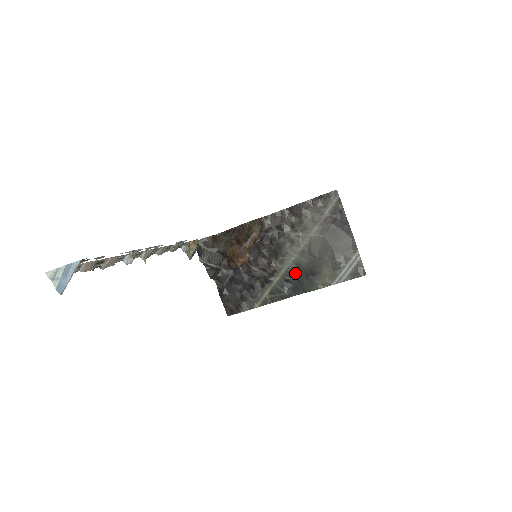
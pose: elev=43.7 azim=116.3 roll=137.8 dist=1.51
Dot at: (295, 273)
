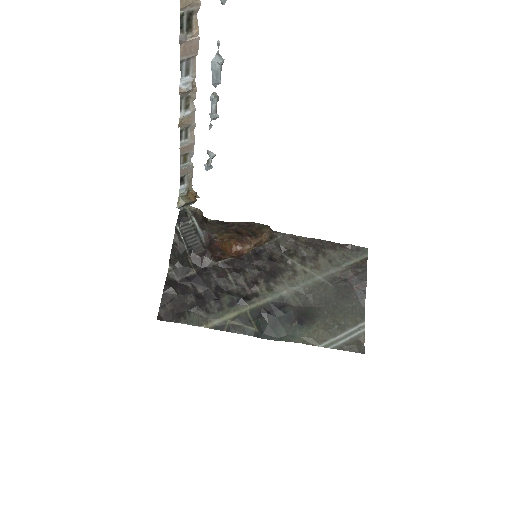
Dot at: (279, 310)
